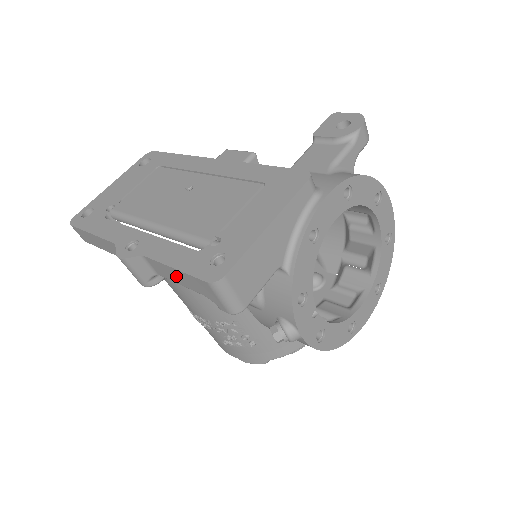
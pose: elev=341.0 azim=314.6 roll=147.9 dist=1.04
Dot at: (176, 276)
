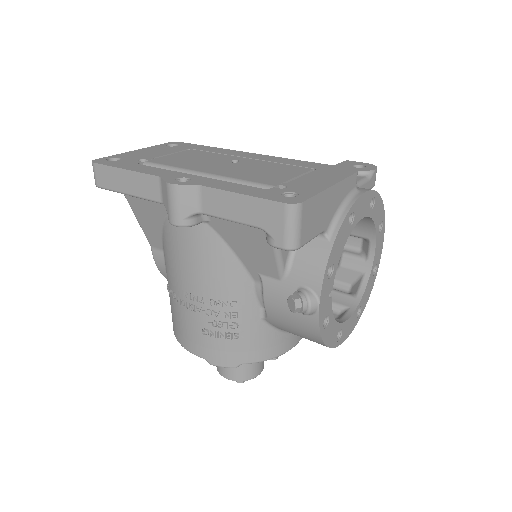
Dot at: (235, 206)
